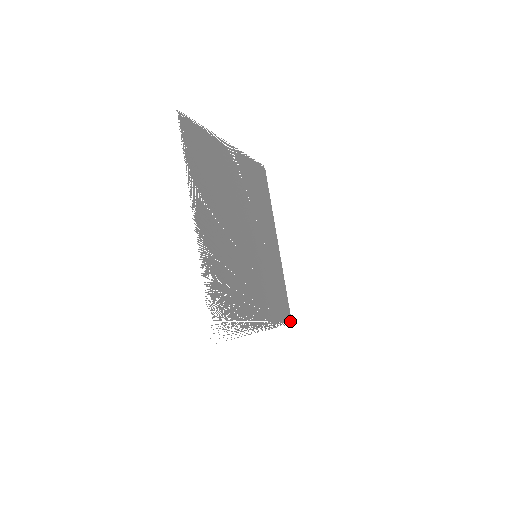
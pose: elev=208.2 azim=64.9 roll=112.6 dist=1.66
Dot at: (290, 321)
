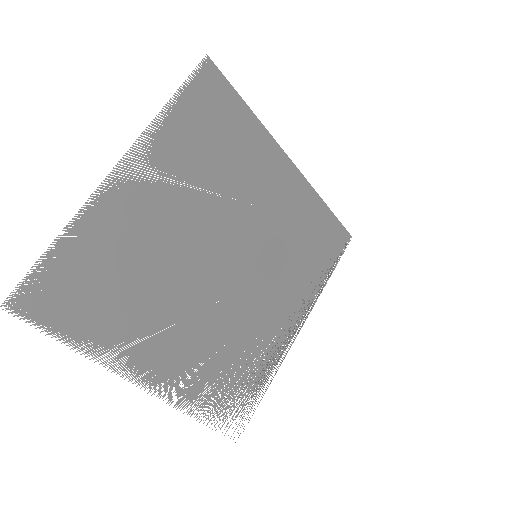
Dot at: (348, 239)
